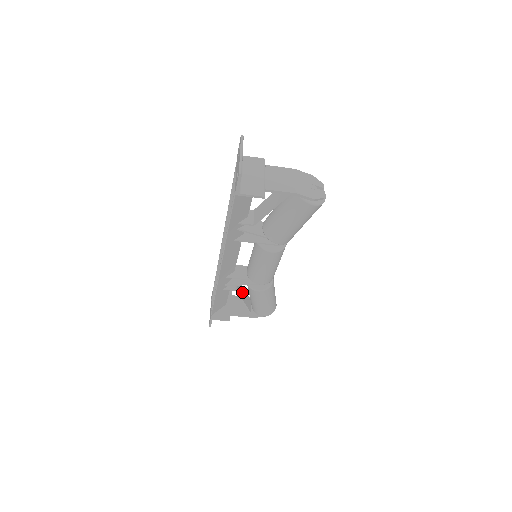
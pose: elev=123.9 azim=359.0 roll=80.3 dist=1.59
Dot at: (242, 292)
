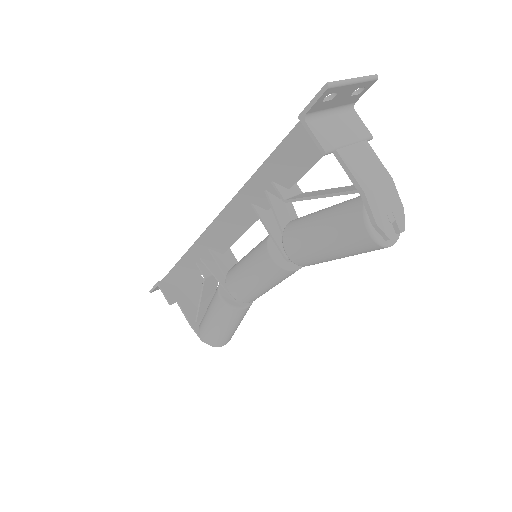
Dot at: (210, 291)
